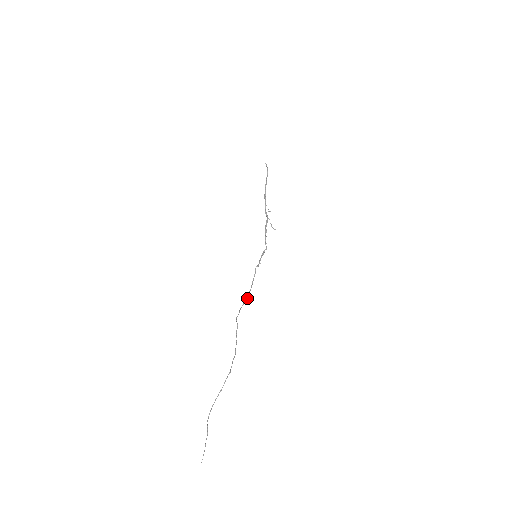
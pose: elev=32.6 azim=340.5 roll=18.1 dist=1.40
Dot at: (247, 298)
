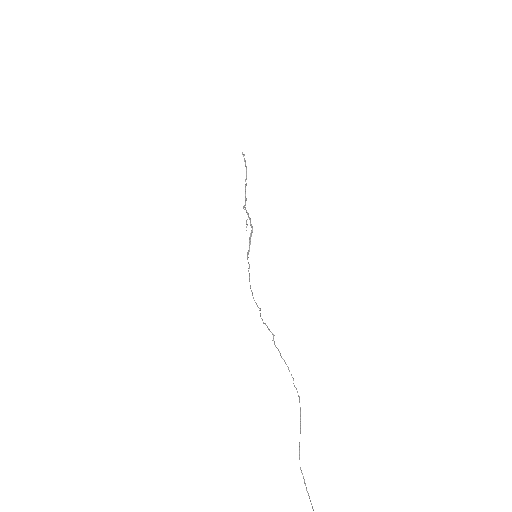
Dot at: occluded
